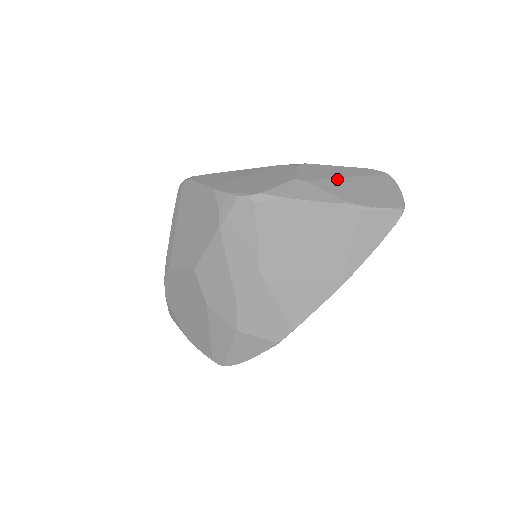
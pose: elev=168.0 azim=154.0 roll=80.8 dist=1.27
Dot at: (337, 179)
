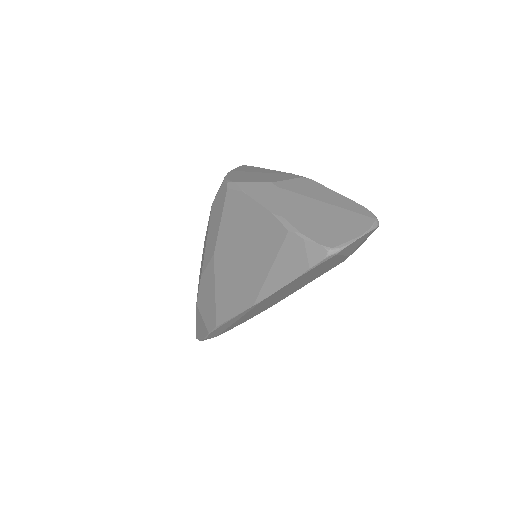
Dot at: (309, 198)
